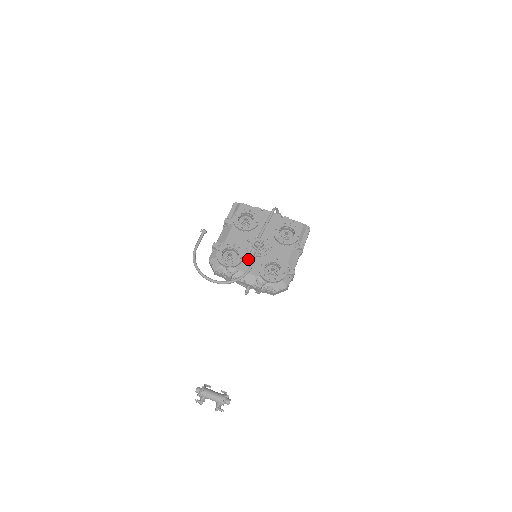
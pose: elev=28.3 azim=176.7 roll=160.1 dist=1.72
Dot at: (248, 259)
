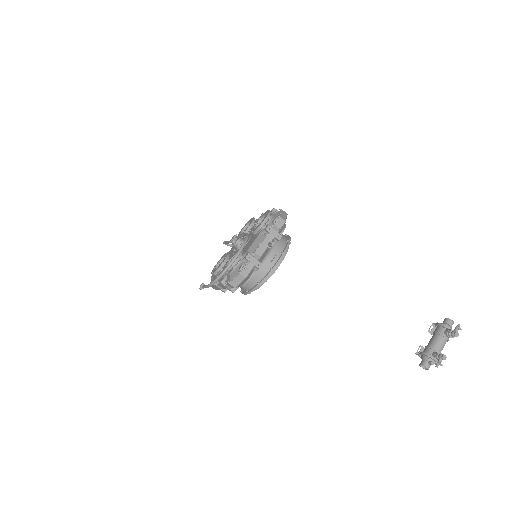
Dot at: (245, 248)
